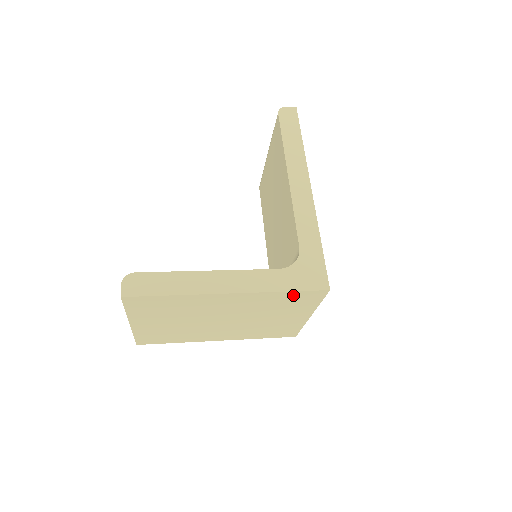
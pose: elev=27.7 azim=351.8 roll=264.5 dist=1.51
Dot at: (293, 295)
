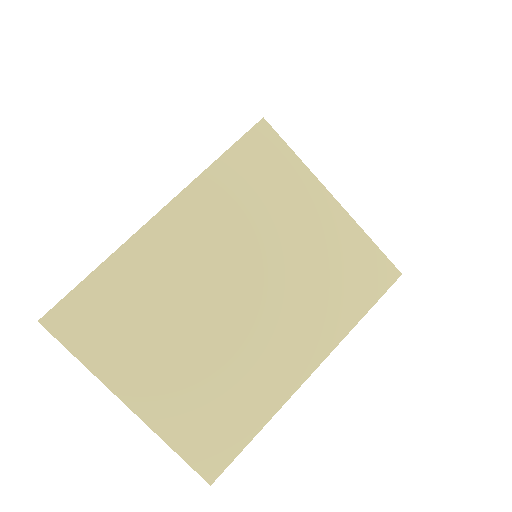
Dot at: (238, 161)
